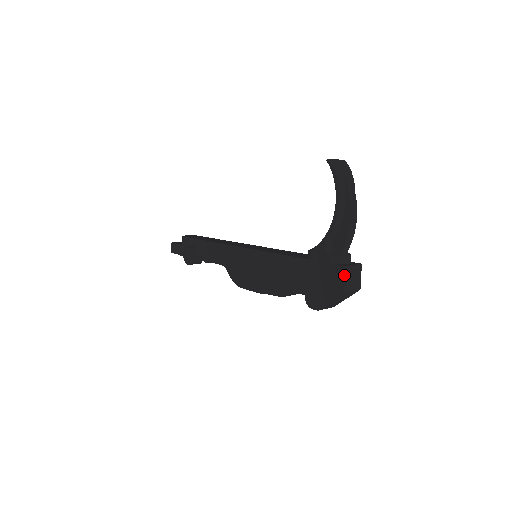
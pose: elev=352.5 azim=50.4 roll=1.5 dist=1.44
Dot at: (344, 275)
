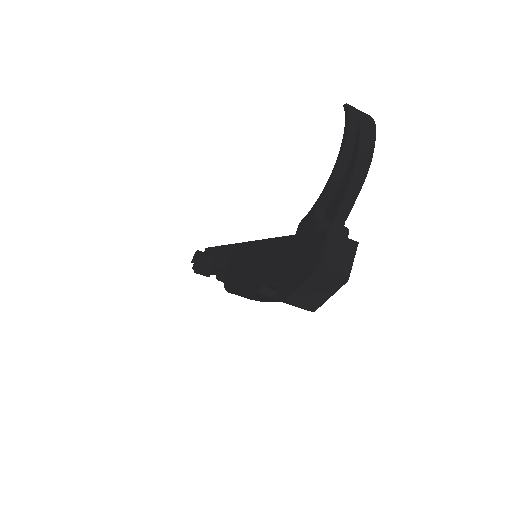
Dot at: (323, 243)
